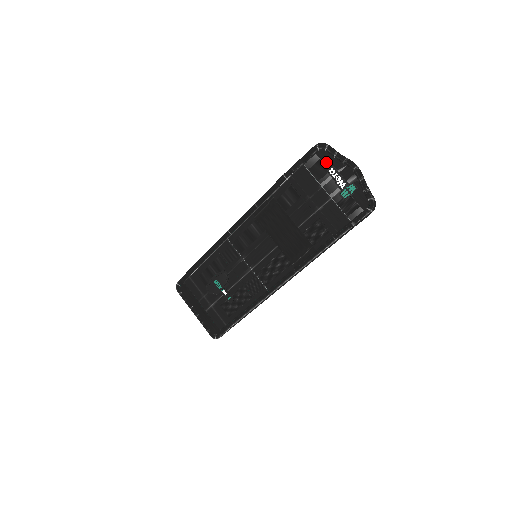
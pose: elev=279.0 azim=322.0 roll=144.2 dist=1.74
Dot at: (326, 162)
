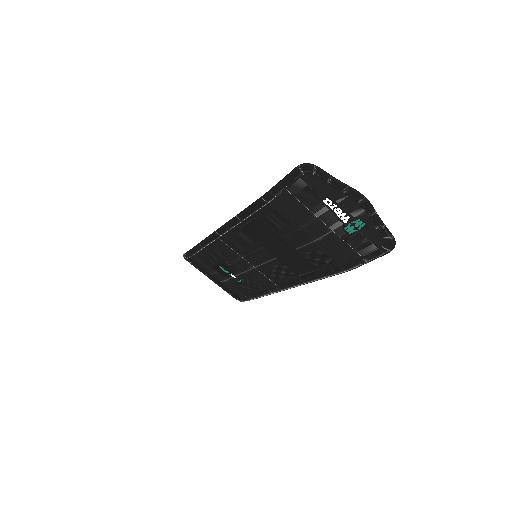
Dot at: (317, 189)
